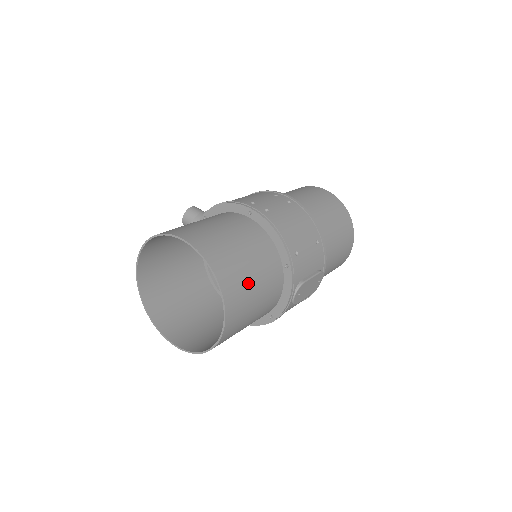
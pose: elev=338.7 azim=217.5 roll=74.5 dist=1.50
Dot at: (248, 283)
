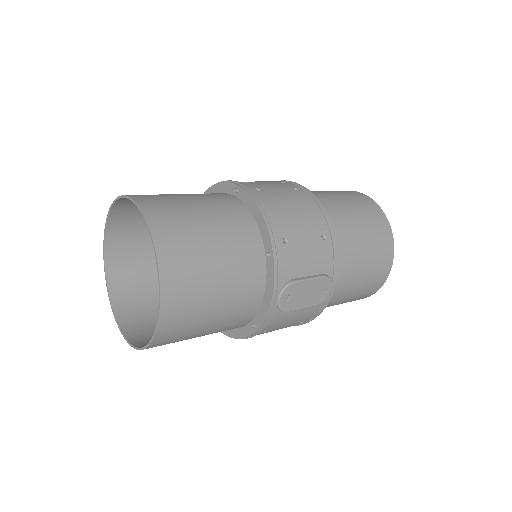
Dot at: (204, 261)
